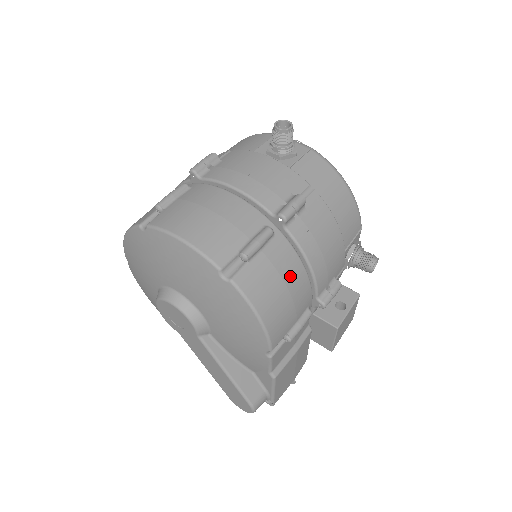
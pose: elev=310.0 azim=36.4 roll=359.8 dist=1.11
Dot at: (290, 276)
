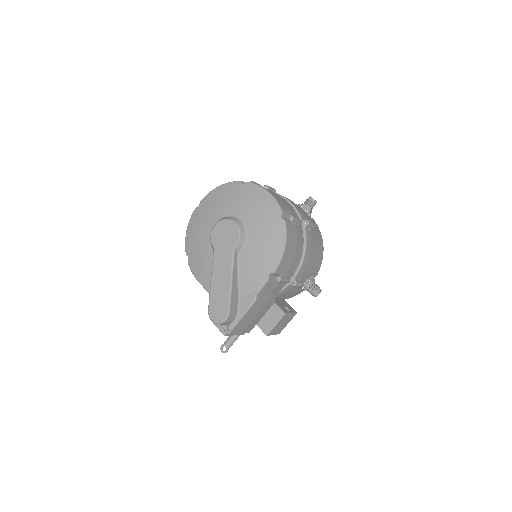
Dot at: (299, 247)
